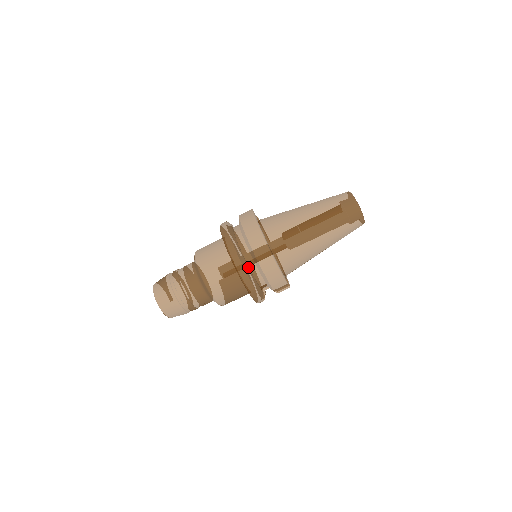
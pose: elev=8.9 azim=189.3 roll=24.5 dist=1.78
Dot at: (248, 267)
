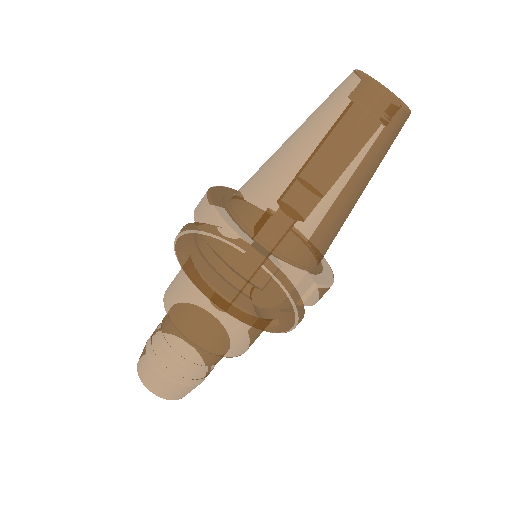
Dot at: (202, 257)
